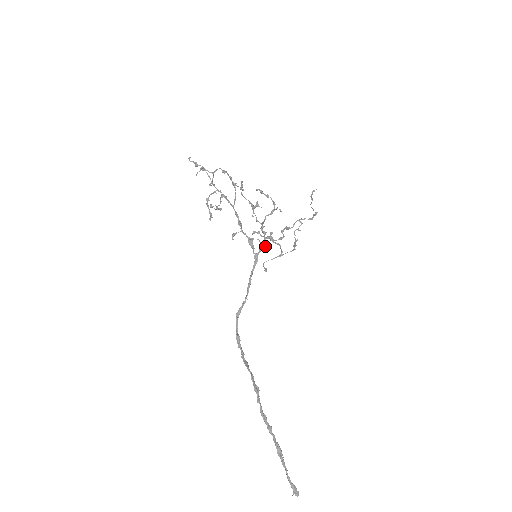
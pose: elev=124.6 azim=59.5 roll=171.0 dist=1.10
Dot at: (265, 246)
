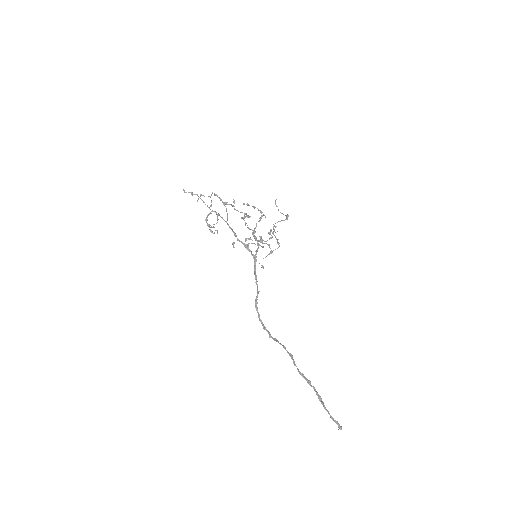
Dot at: (262, 246)
